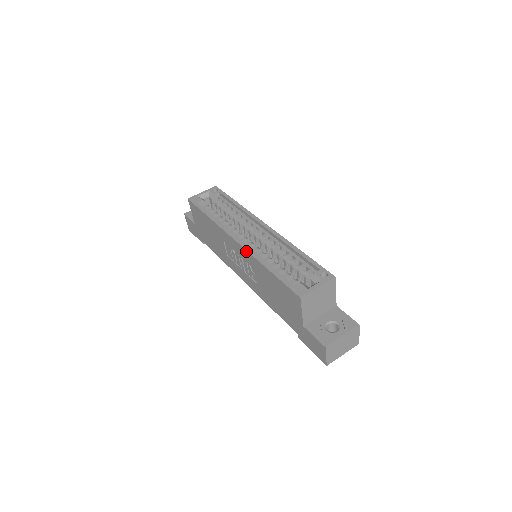
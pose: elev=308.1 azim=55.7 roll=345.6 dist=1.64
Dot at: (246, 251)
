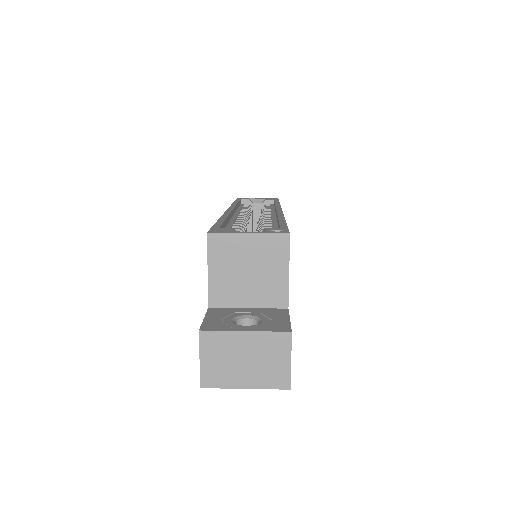
Dot at: occluded
